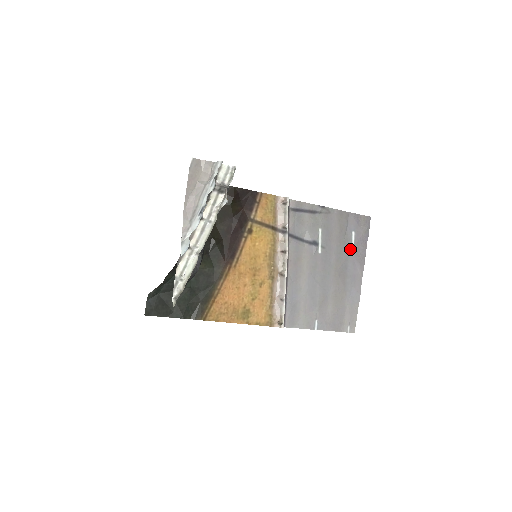
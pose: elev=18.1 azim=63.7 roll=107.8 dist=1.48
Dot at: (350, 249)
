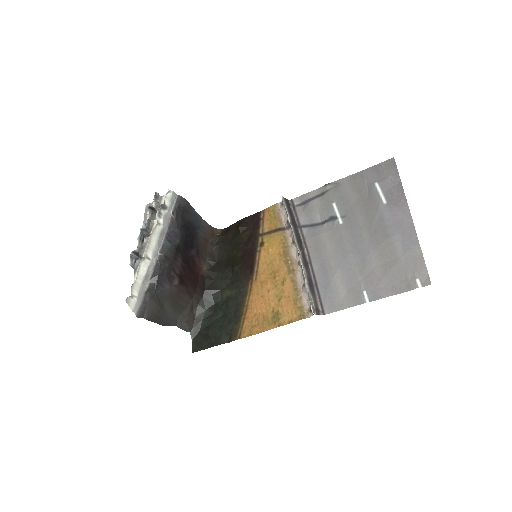
Dot at: (379, 200)
